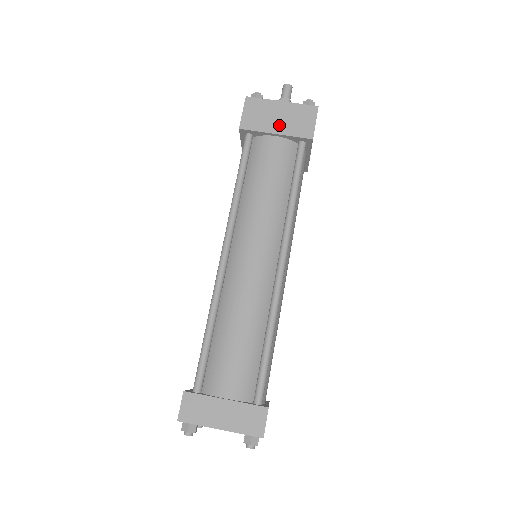
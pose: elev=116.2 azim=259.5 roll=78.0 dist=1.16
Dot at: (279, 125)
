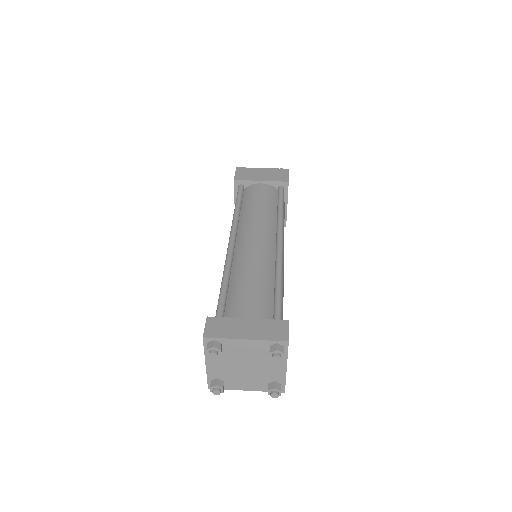
Dot at: (263, 177)
